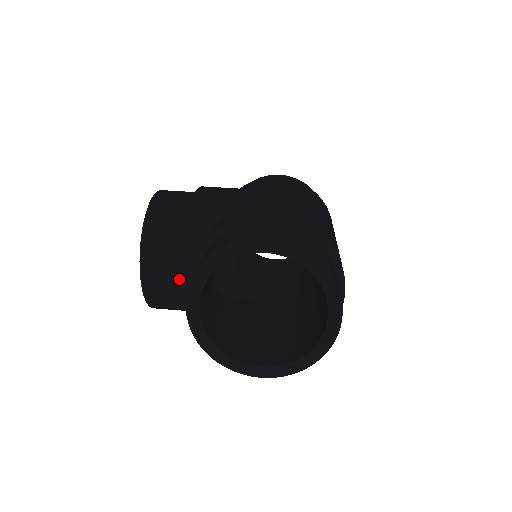
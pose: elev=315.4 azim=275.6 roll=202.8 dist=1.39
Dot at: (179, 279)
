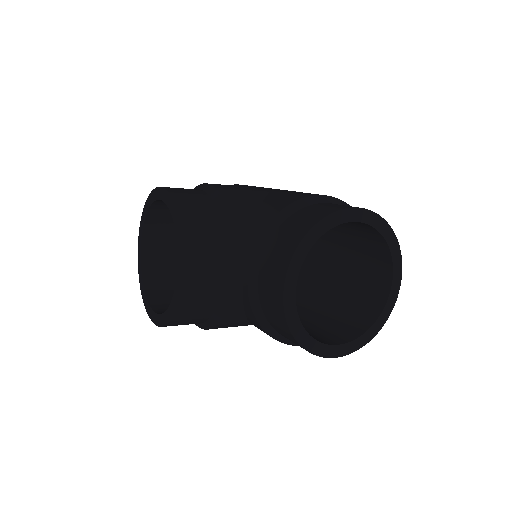
Dot at: (225, 275)
